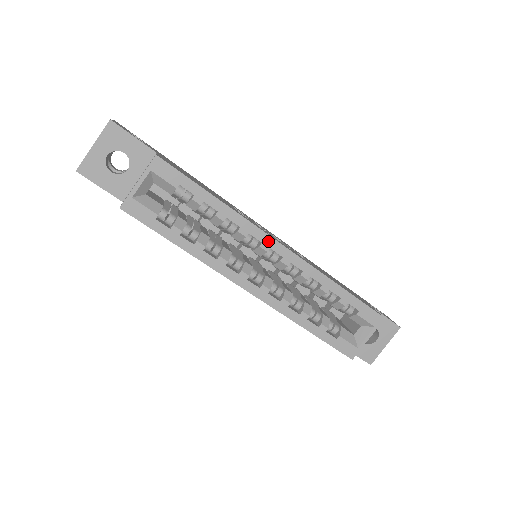
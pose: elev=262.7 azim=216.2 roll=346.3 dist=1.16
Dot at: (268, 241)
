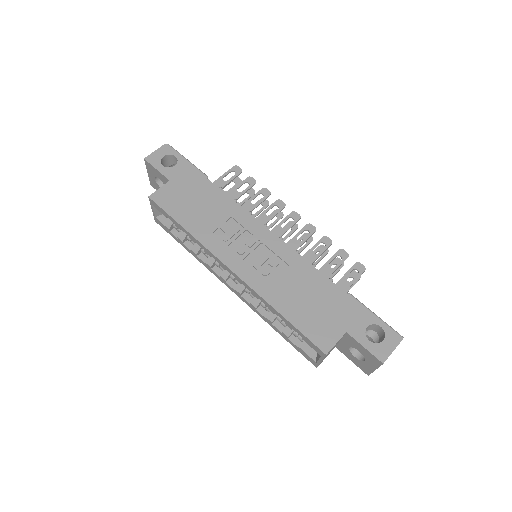
Dot at: (222, 264)
